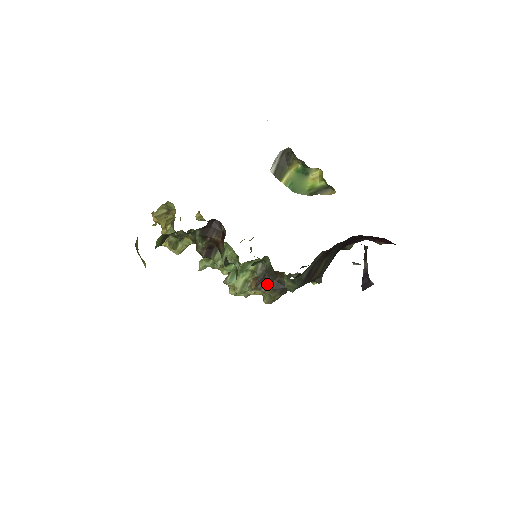
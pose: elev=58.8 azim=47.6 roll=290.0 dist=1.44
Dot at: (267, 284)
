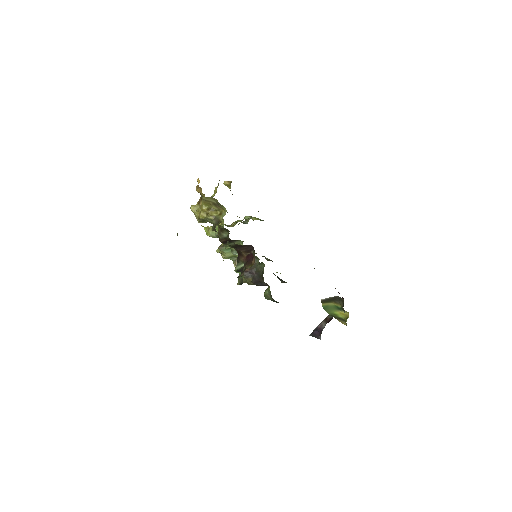
Dot at: (251, 275)
